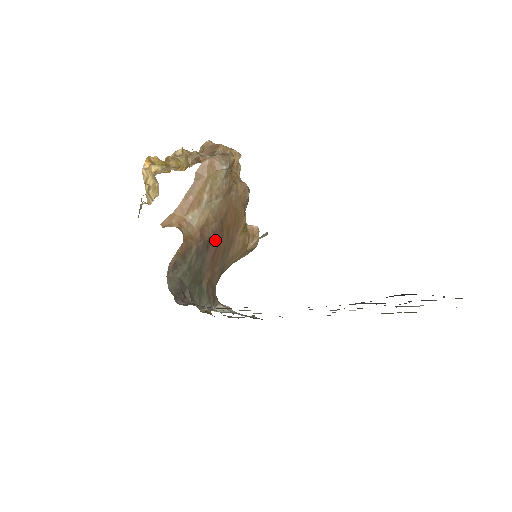
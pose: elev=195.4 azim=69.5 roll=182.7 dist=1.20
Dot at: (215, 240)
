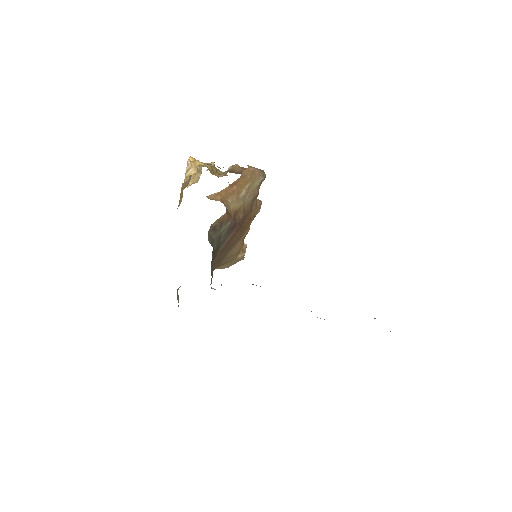
Dot at: (237, 228)
